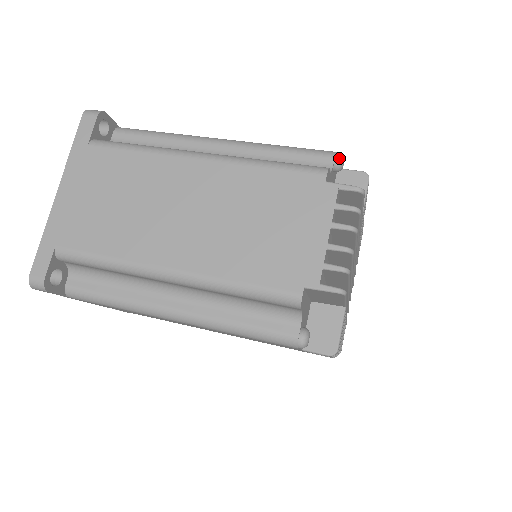
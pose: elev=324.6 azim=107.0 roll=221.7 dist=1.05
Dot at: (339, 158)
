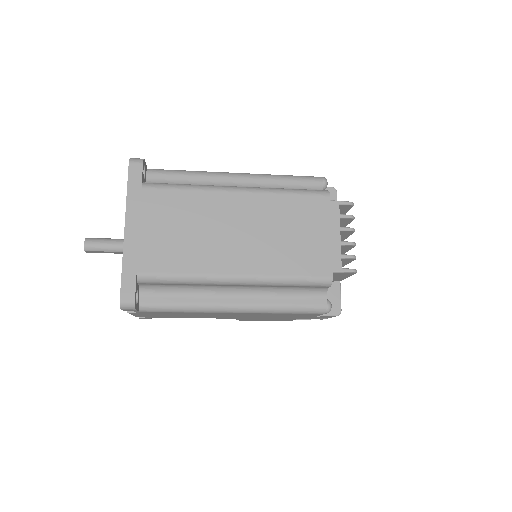
Dot at: (325, 181)
